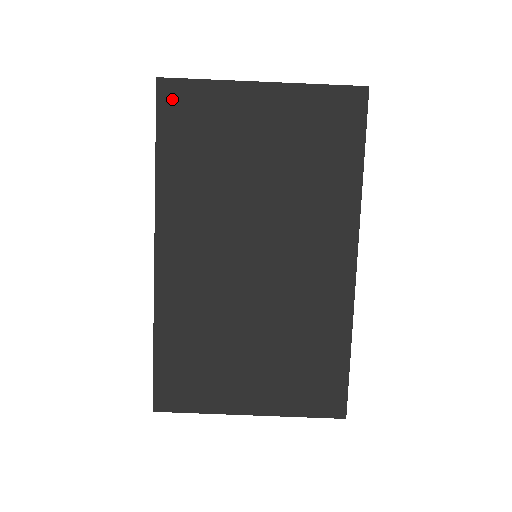
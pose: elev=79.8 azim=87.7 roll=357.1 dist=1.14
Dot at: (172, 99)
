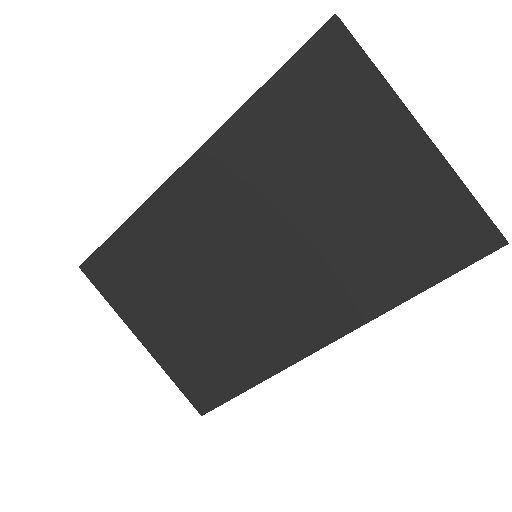
Dot at: (327, 52)
